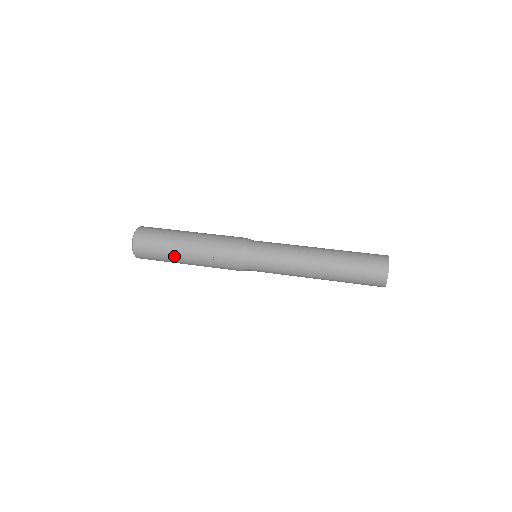
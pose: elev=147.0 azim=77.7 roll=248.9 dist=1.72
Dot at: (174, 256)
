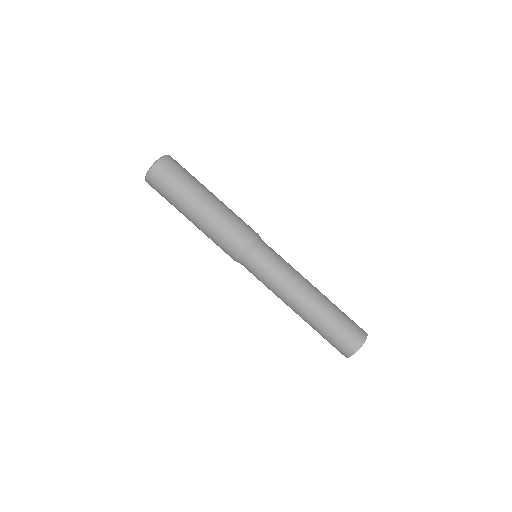
Dot at: occluded
